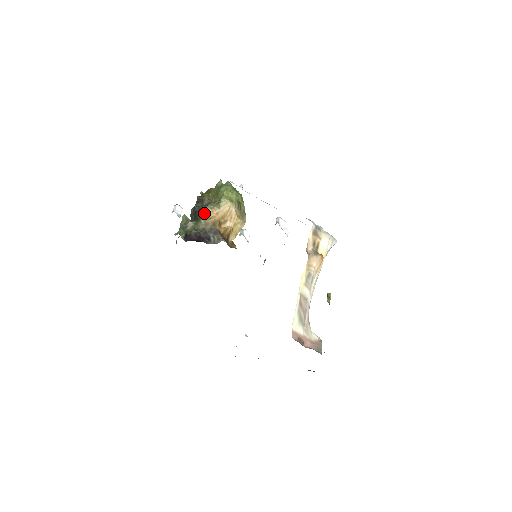
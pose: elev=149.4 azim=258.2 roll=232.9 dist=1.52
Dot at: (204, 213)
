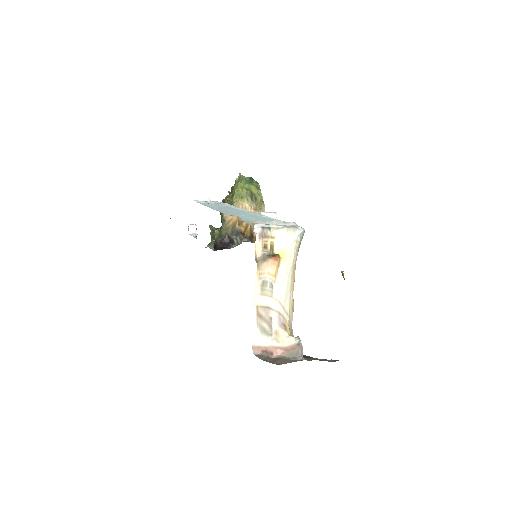
Dot at: (222, 219)
